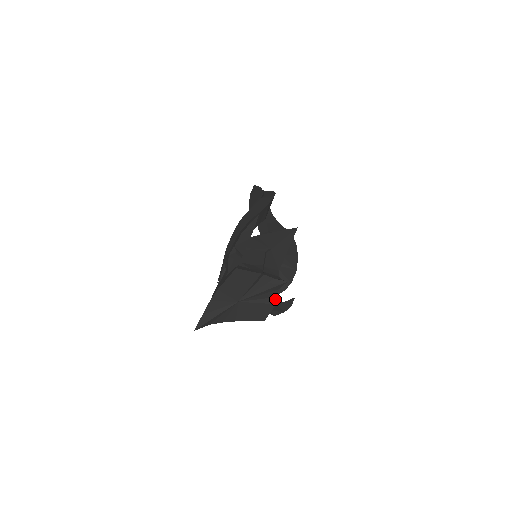
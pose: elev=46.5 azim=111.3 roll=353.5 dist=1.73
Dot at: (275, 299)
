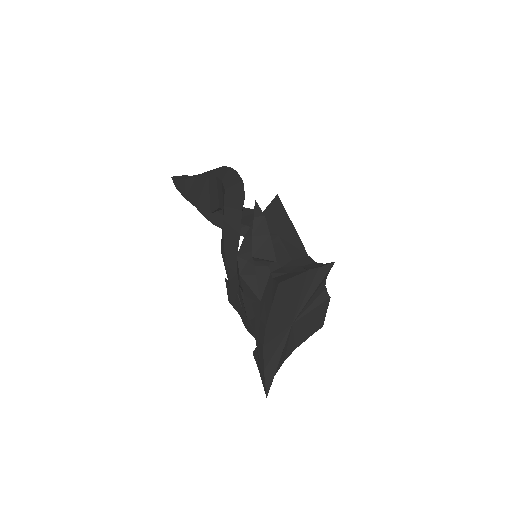
Dot at: (326, 292)
